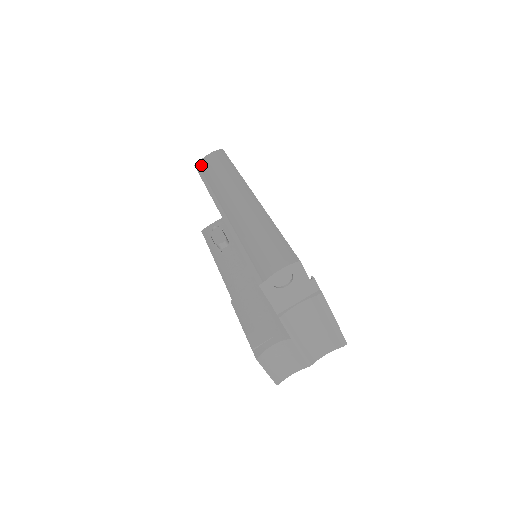
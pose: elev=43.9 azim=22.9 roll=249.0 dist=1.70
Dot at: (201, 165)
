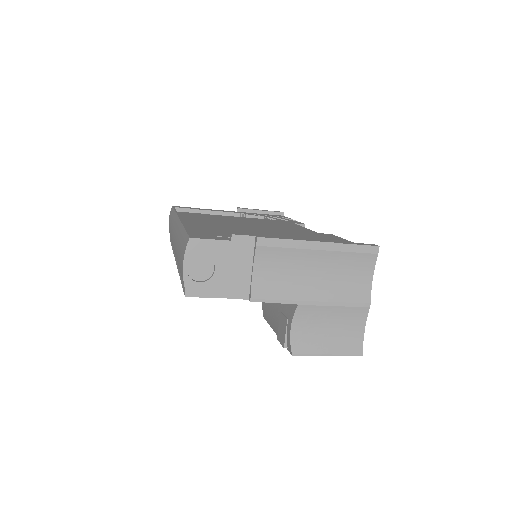
Dot at: occluded
